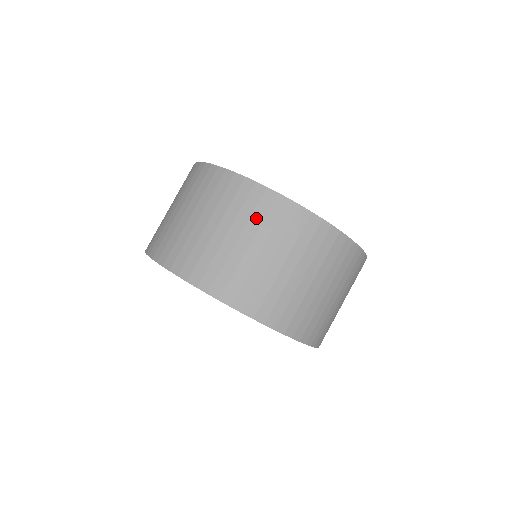
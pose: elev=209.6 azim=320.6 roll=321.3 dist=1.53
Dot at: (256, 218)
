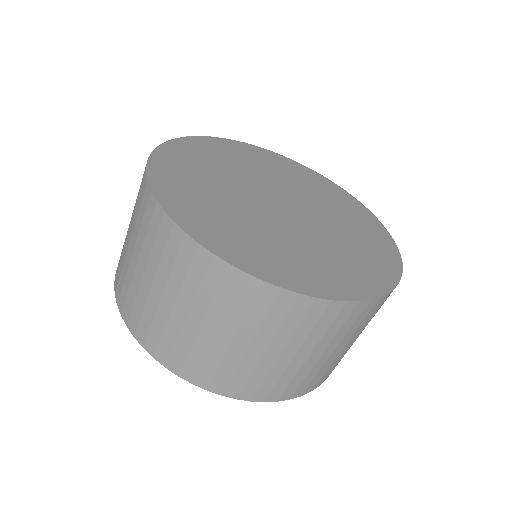
Dot at: (220, 302)
